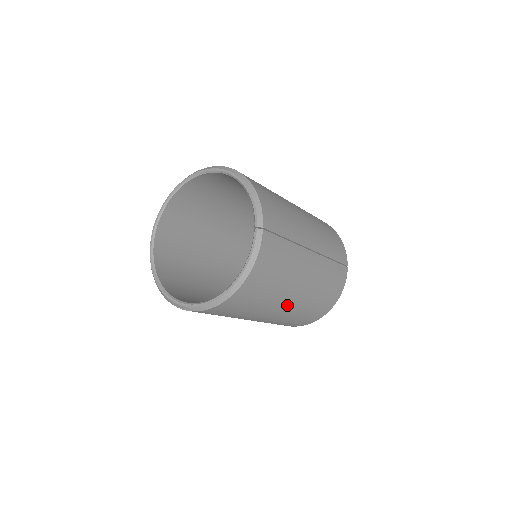
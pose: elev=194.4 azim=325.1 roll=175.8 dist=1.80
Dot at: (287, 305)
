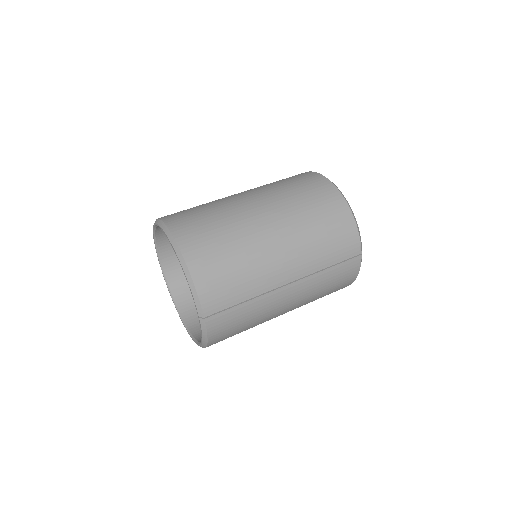
Dot at: occluded
